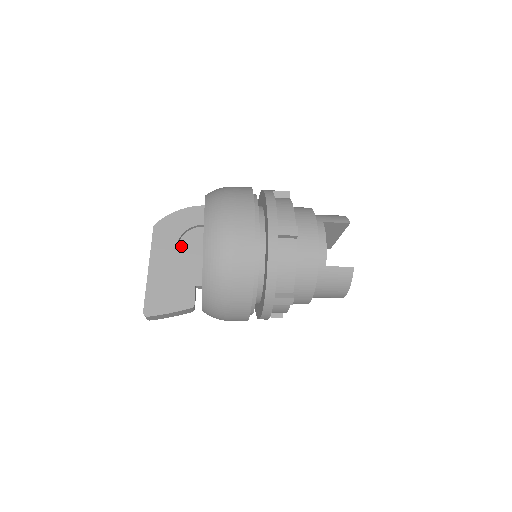
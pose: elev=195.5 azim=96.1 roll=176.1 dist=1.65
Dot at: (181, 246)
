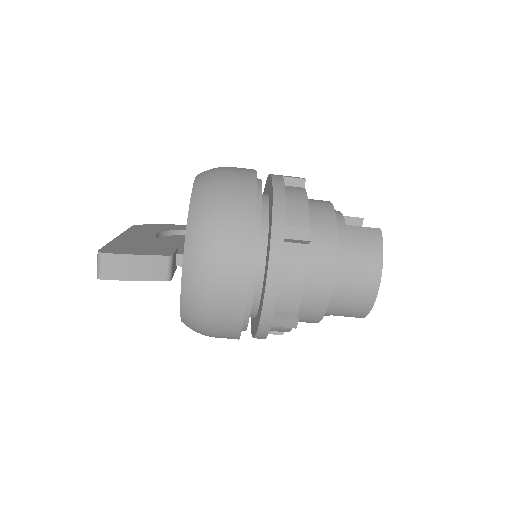
Dot at: (163, 239)
